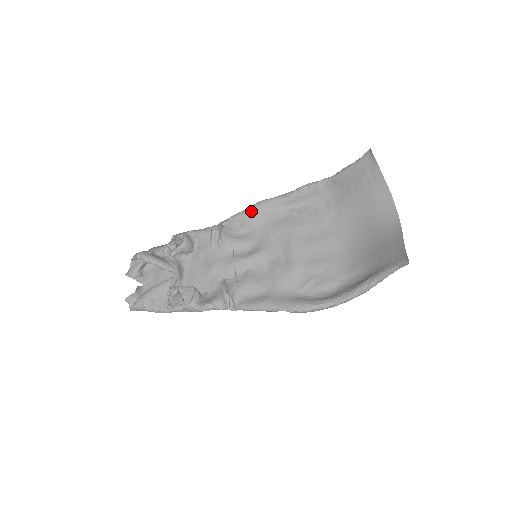
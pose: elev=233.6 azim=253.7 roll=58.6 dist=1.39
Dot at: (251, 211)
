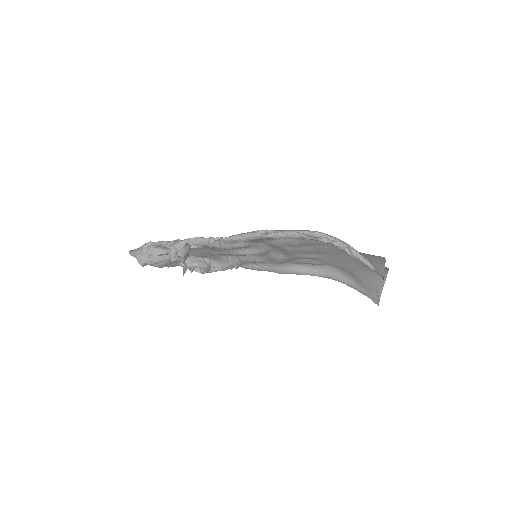
Dot at: (249, 241)
